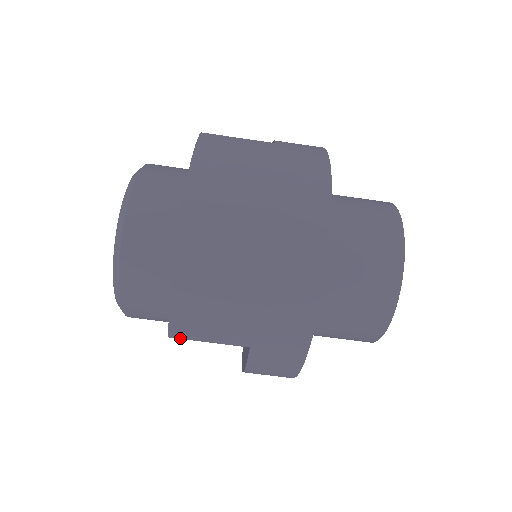
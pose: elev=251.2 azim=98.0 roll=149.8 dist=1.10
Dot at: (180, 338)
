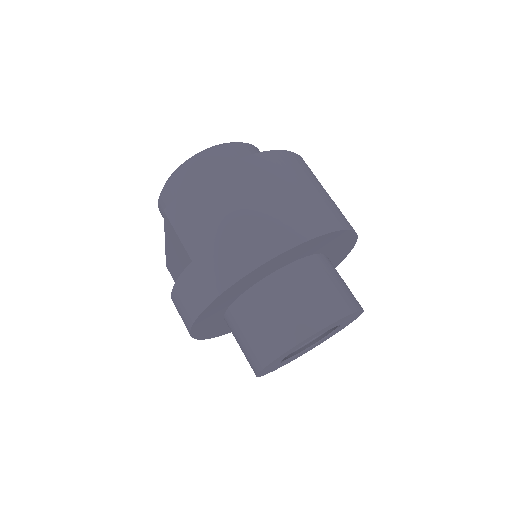
Dot at: (168, 217)
